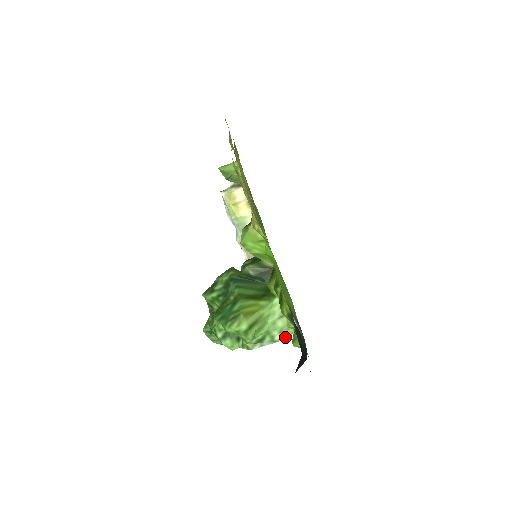
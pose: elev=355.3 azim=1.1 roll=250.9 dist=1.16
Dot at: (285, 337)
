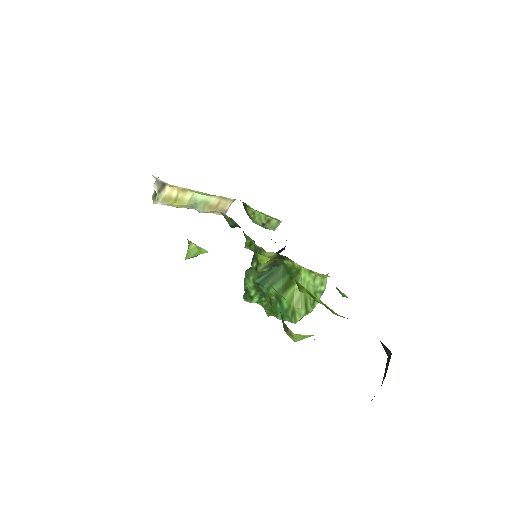
Dot at: (326, 282)
